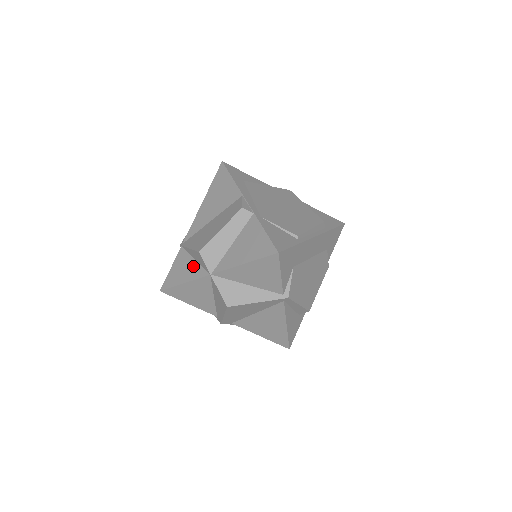
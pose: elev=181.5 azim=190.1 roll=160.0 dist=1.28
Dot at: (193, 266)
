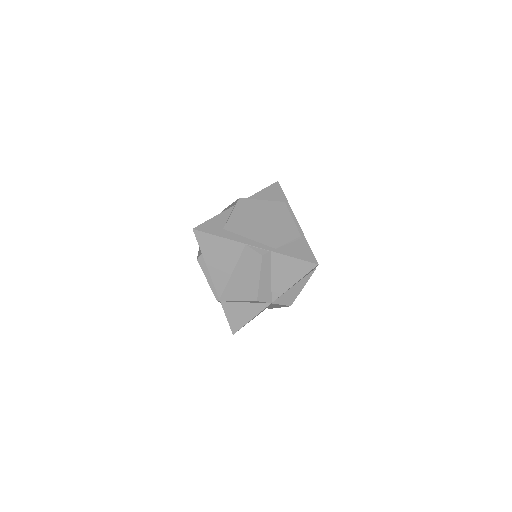
Dot at: (248, 307)
